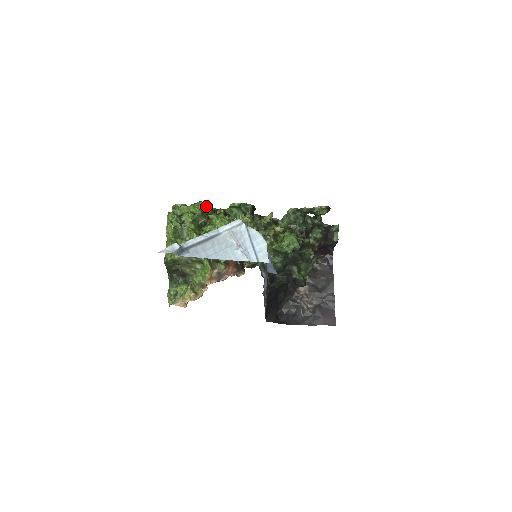
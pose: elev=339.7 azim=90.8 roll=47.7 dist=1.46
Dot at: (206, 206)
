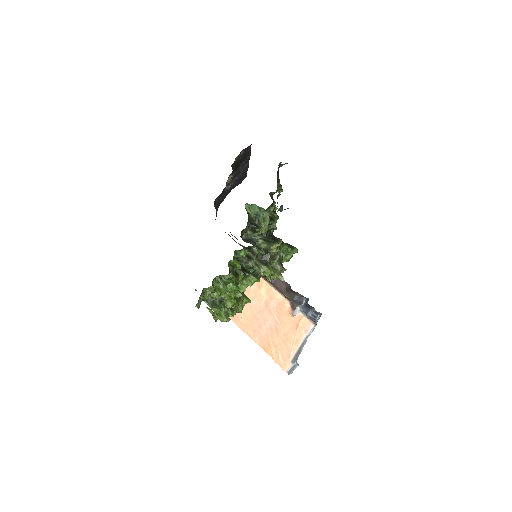
Dot at: (236, 282)
